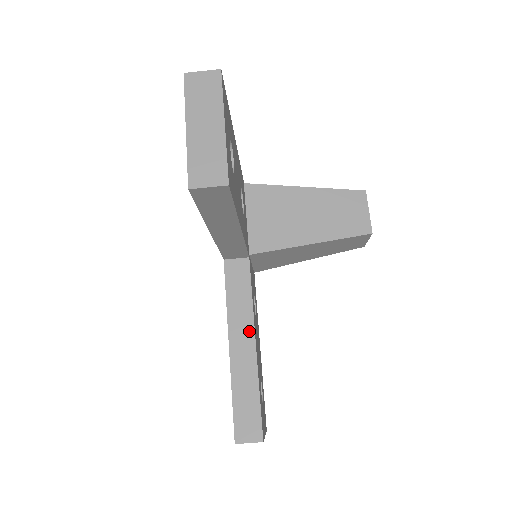
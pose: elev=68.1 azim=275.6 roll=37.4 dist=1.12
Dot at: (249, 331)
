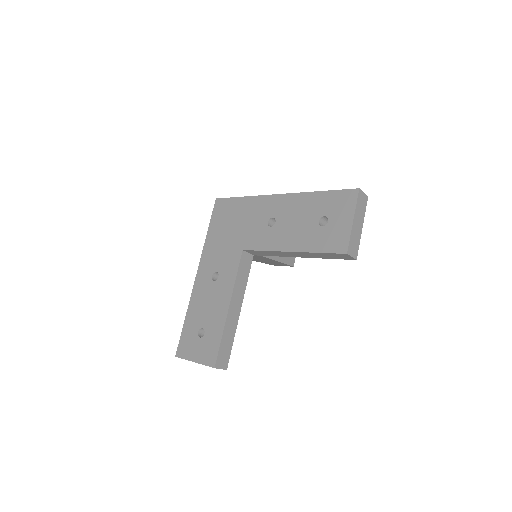
Dot at: (240, 302)
